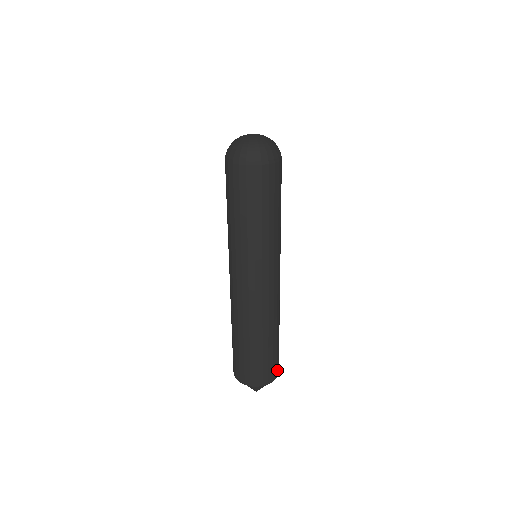
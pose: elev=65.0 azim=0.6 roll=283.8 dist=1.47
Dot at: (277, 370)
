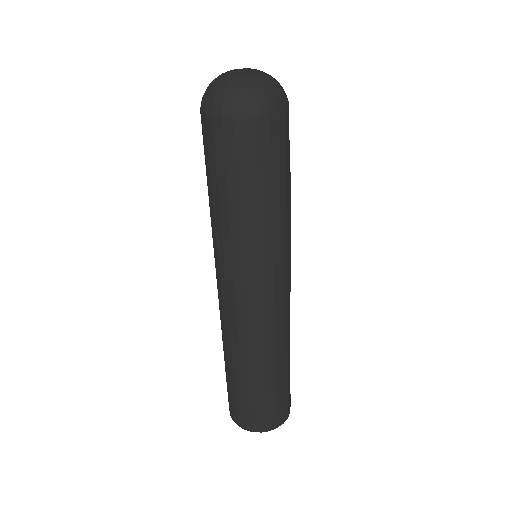
Dot at: (285, 413)
